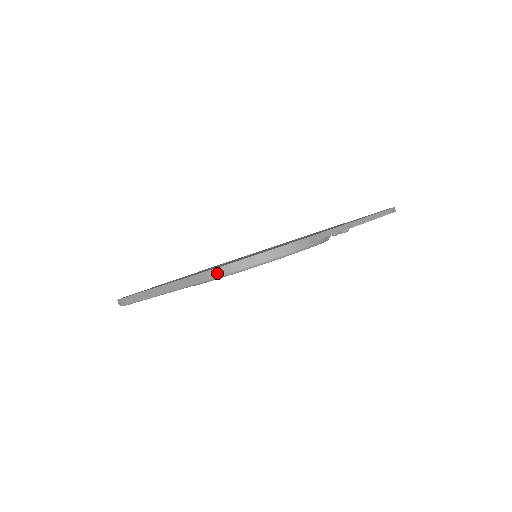
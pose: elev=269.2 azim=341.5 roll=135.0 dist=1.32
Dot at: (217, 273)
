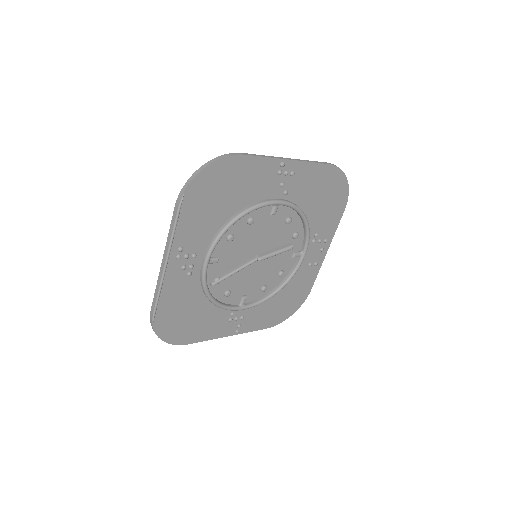
Dot at: (182, 194)
